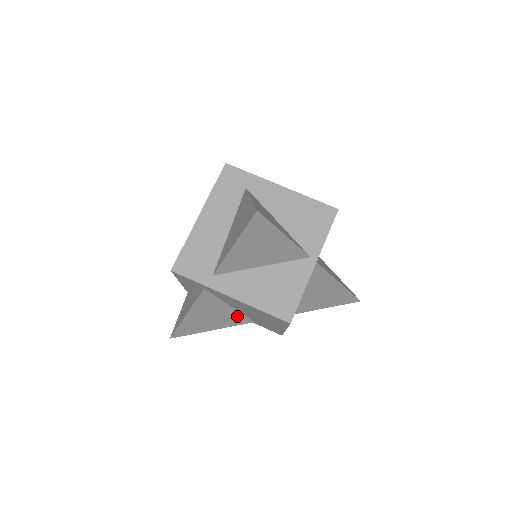
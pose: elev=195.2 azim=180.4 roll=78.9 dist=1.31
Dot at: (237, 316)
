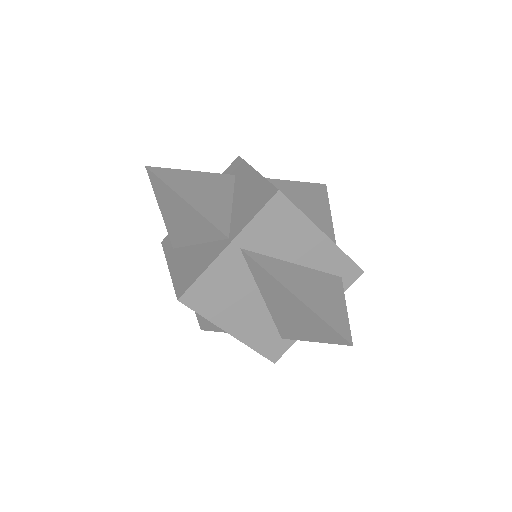
Dot at: occluded
